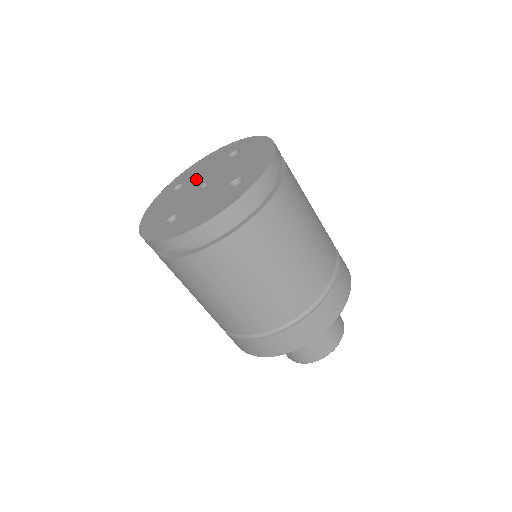
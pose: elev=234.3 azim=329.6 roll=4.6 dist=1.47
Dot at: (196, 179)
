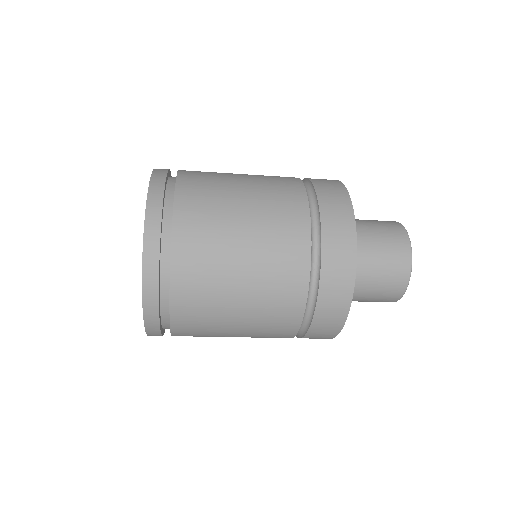
Dot at: occluded
